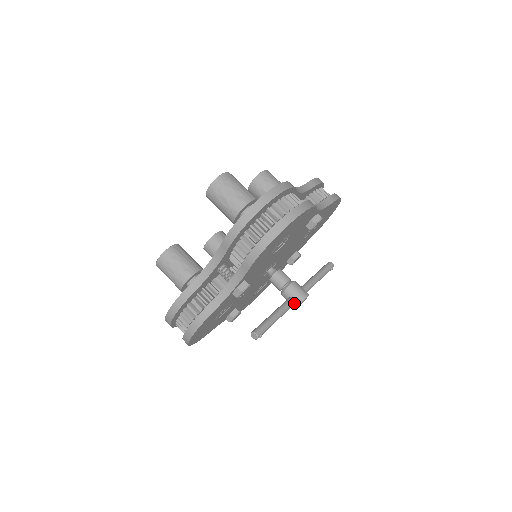
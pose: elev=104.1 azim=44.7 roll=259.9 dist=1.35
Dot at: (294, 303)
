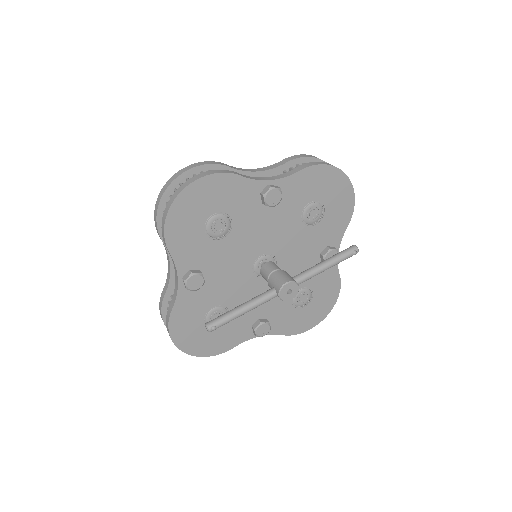
Dot at: (274, 293)
